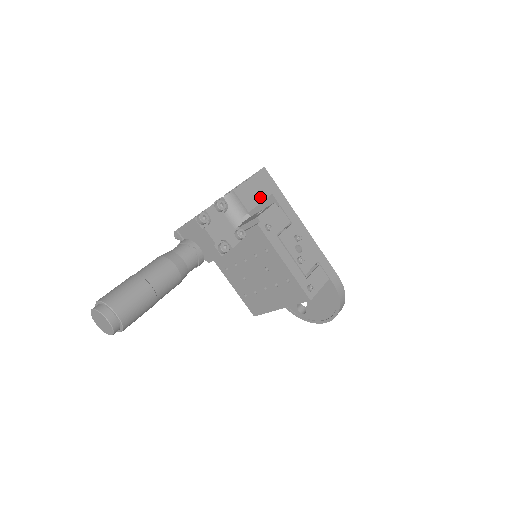
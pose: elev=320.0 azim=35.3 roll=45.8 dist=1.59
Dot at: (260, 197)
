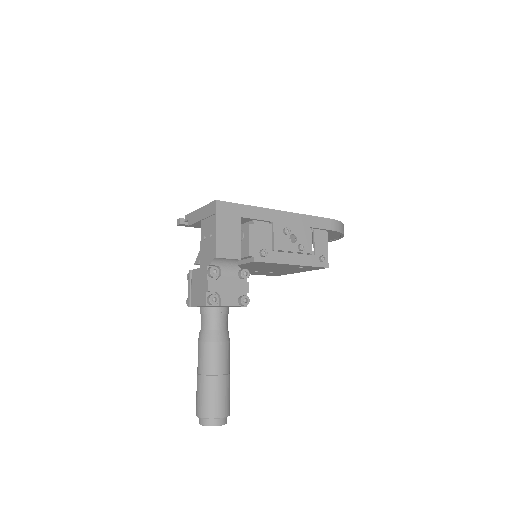
Dot at: (236, 234)
